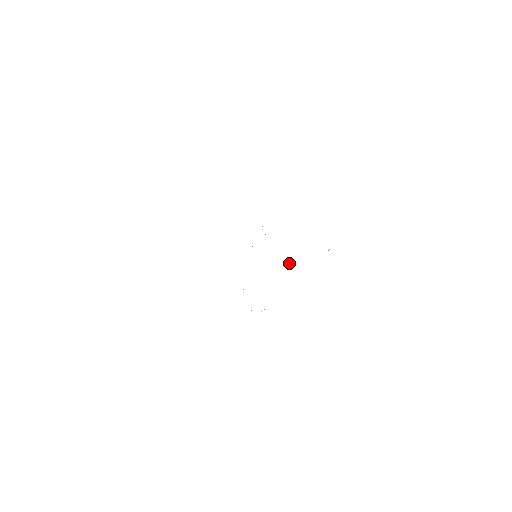
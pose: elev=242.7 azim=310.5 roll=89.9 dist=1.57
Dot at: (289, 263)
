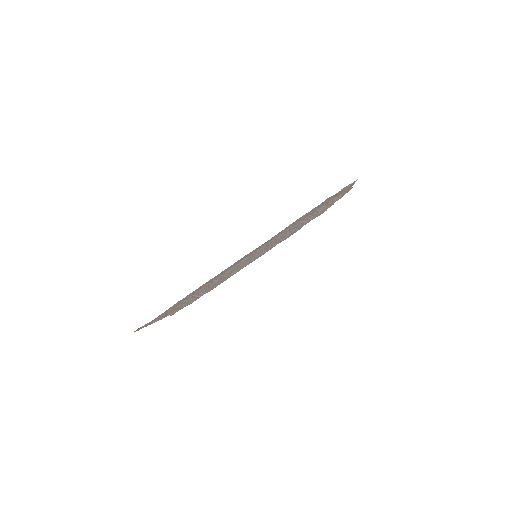
Dot at: (301, 220)
